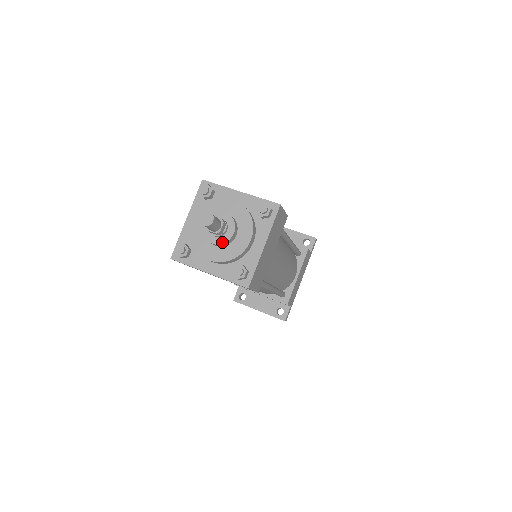
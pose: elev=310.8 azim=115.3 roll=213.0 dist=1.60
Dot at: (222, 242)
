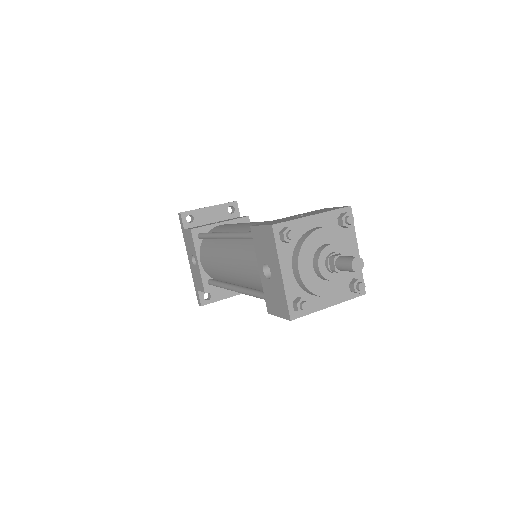
Dot at: (344, 273)
